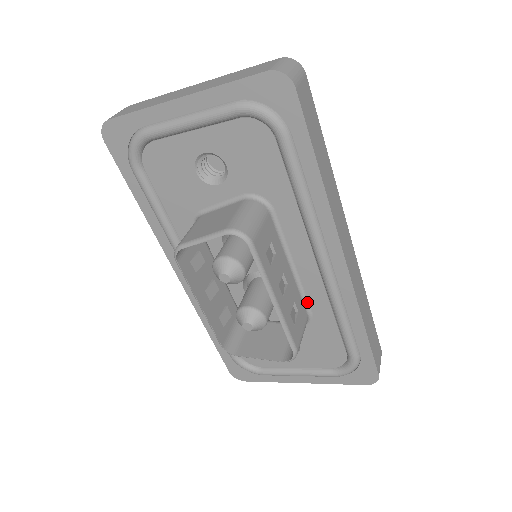
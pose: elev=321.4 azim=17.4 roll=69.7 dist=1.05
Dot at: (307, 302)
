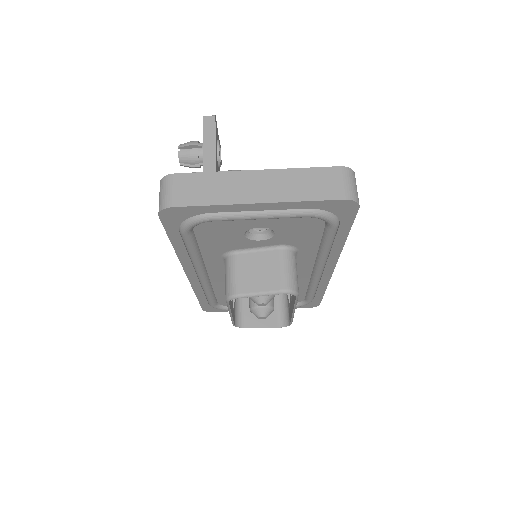
Dot at: occluded
